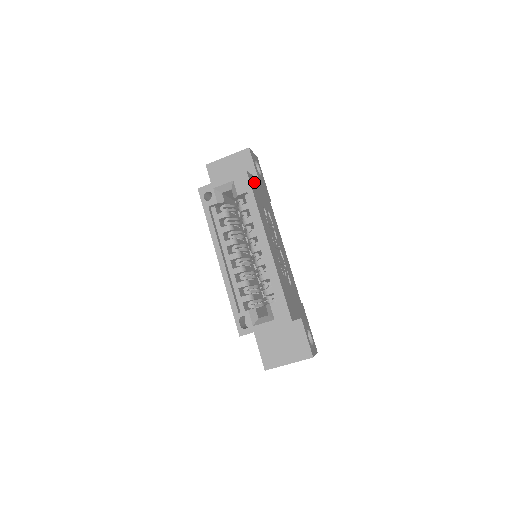
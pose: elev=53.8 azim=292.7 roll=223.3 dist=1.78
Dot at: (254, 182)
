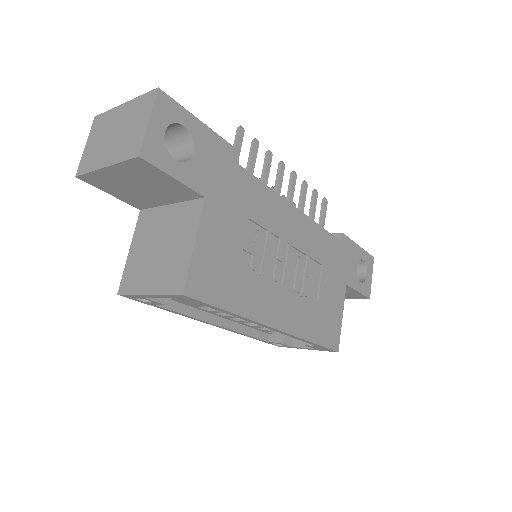
Dot at: (203, 257)
